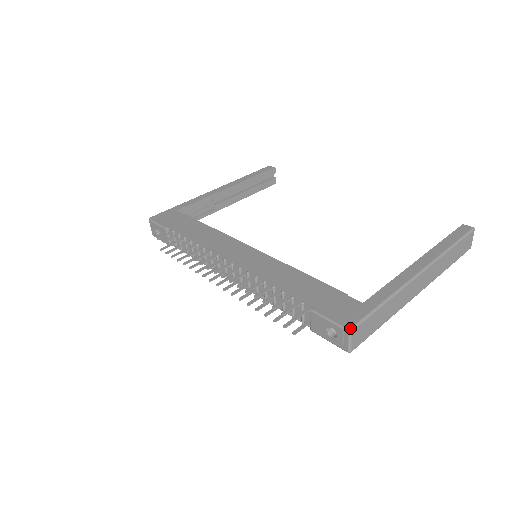
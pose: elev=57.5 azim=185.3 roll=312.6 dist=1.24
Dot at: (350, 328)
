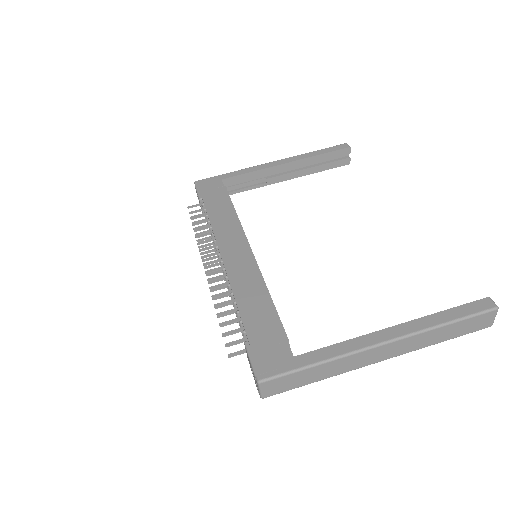
Dot at: (259, 380)
